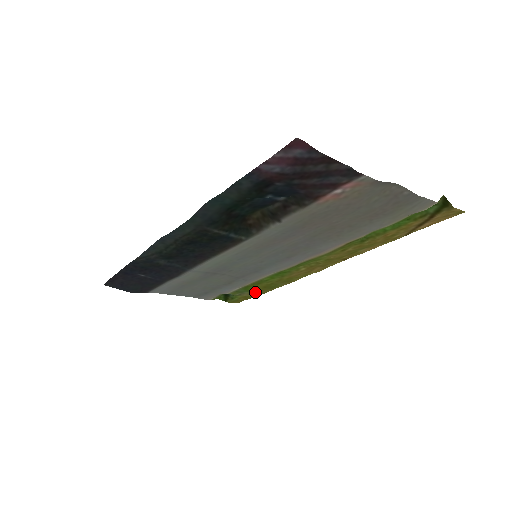
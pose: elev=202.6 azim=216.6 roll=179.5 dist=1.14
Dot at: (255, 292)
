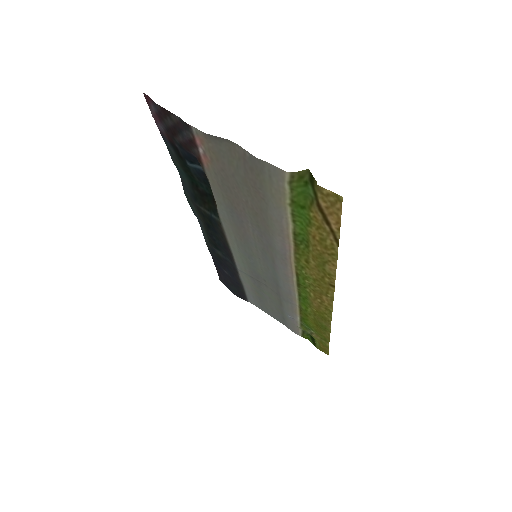
Dot at: (319, 334)
